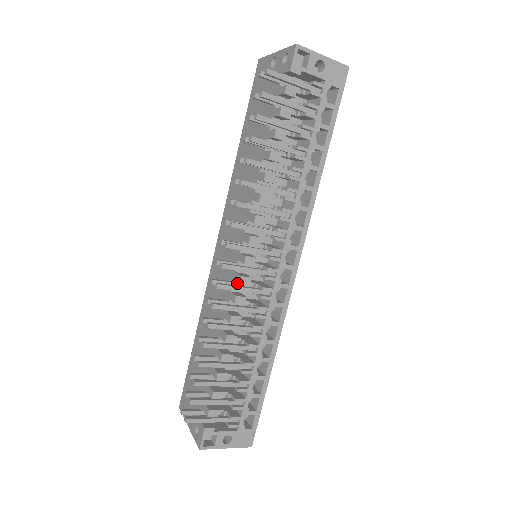
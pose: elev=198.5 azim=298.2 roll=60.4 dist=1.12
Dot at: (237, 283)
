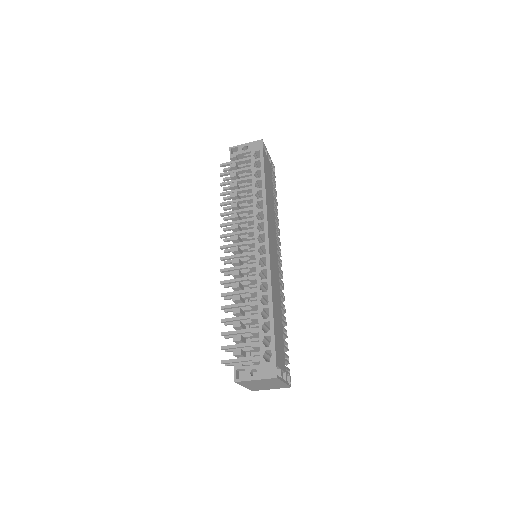
Dot at: occluded
